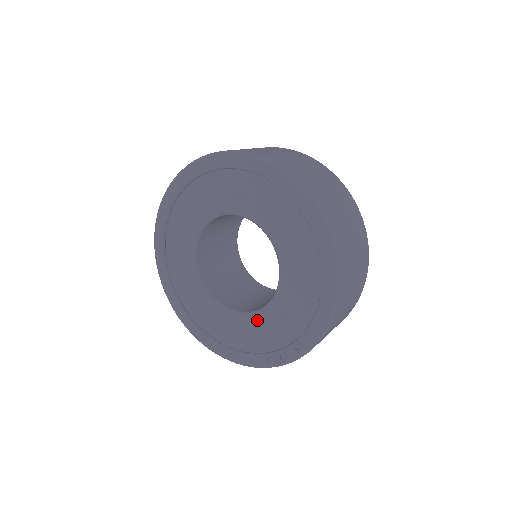
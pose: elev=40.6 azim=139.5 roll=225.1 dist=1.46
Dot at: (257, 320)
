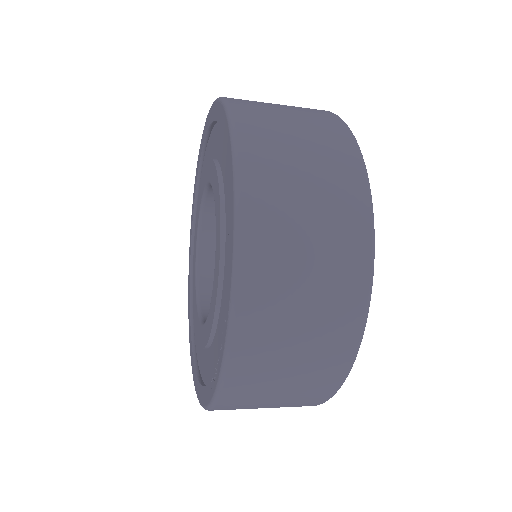
Dot at: (209, 321)
